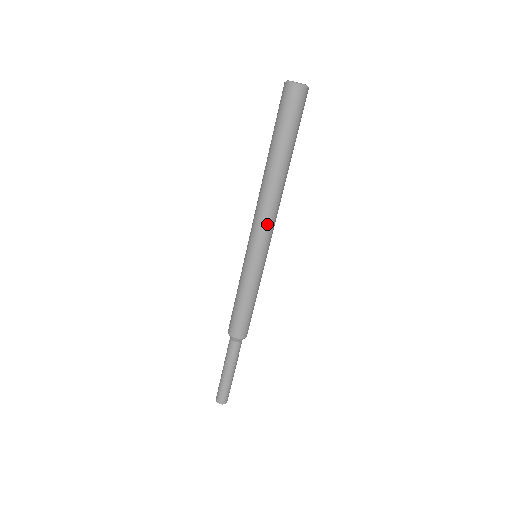
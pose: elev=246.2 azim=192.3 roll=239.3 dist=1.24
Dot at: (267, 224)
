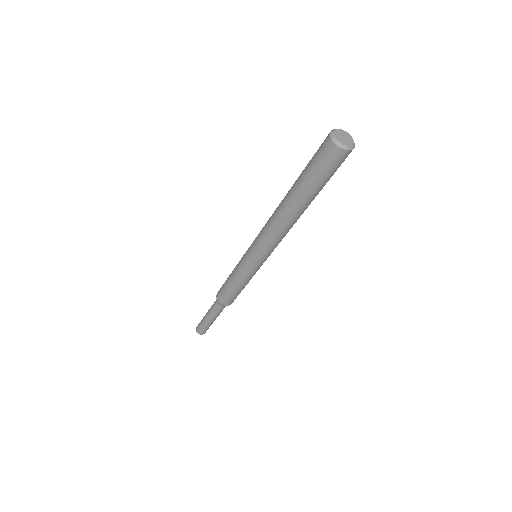
Dot at: (266, 240)
